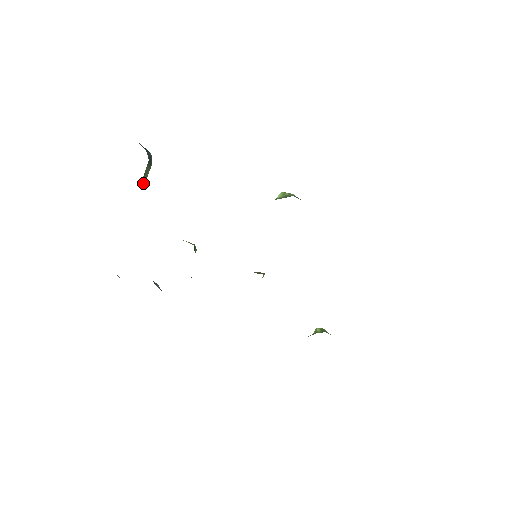
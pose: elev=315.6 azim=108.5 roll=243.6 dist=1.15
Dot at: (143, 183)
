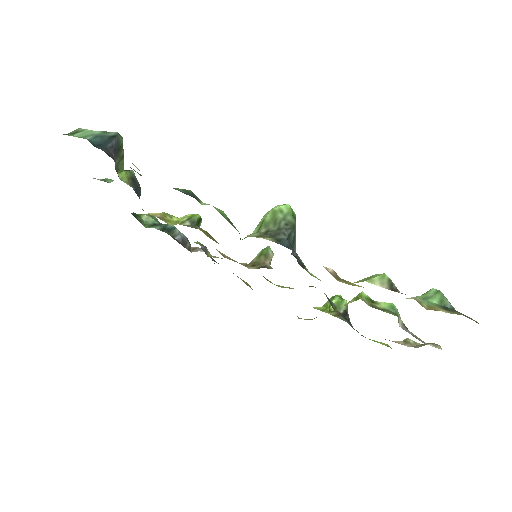
Dot at: (120, 169)
